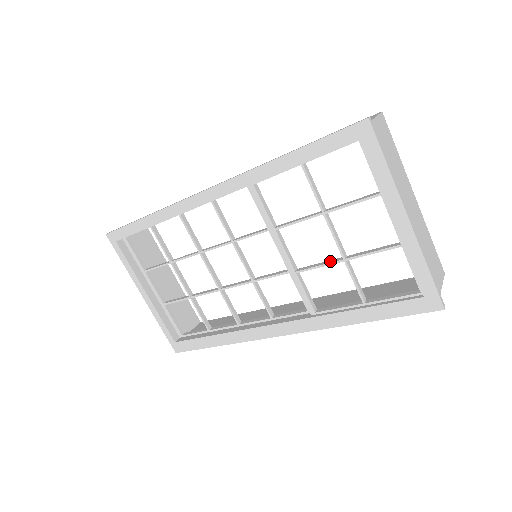
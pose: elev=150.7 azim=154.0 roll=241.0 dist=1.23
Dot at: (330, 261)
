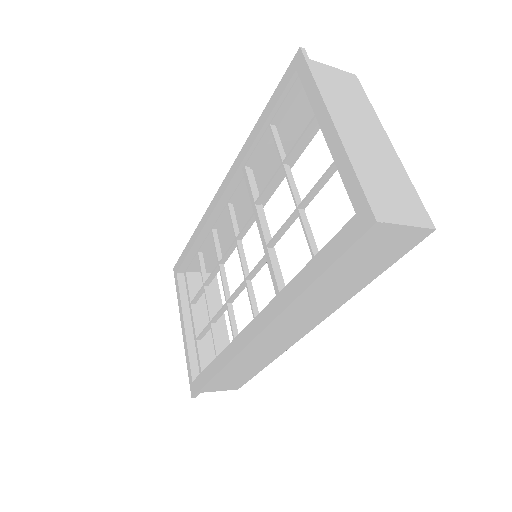
Dot at: (290, 219)
